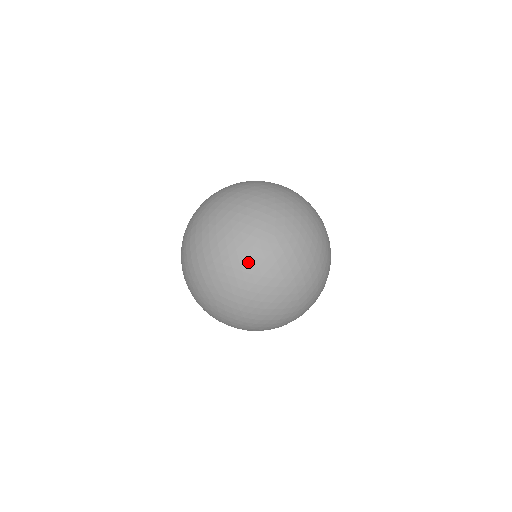
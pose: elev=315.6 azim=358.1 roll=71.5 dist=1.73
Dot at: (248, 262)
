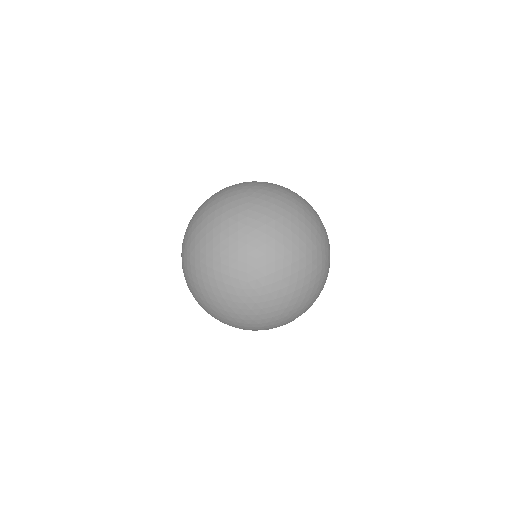
Dot at: (215, 268)
